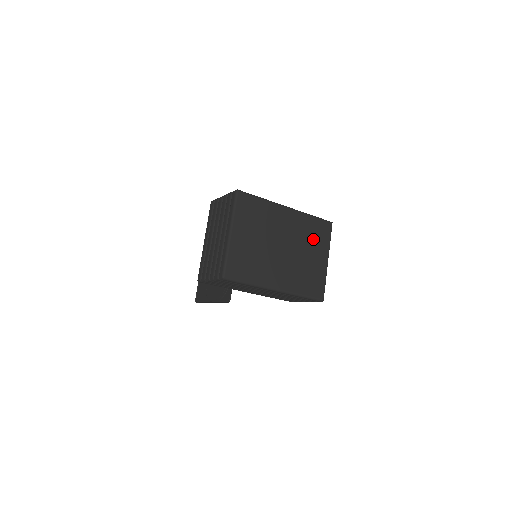
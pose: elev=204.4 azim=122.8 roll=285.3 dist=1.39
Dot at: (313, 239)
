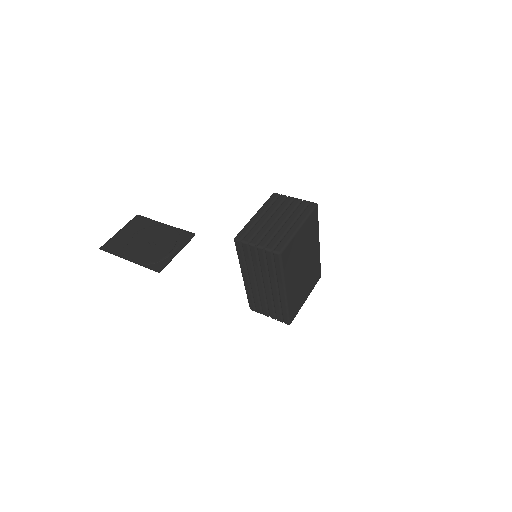
Dot at: (312, 277)
